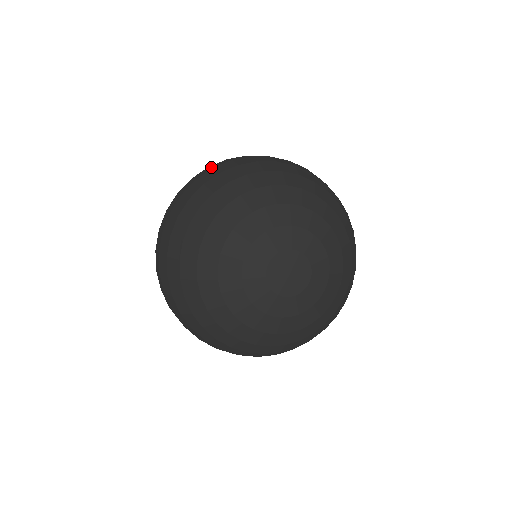
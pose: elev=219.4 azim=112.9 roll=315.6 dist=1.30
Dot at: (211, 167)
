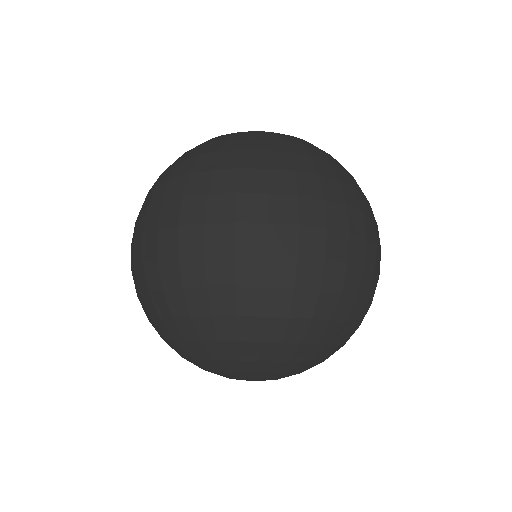
Dot at: (133, 257)
